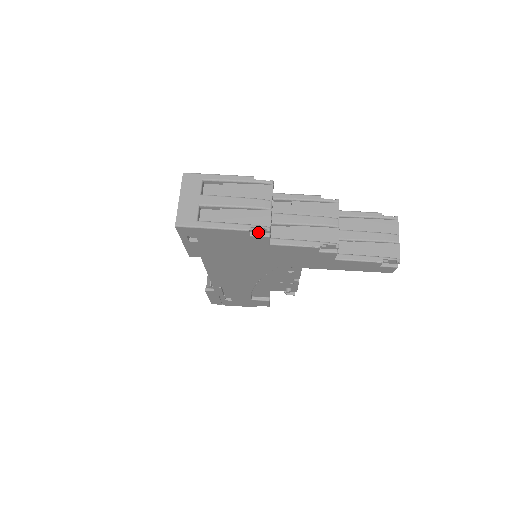
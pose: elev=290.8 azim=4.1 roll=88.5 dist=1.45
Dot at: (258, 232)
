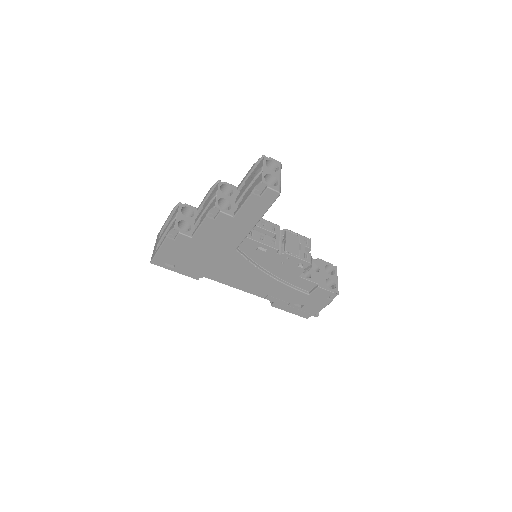
Dot at: (176, 235)
